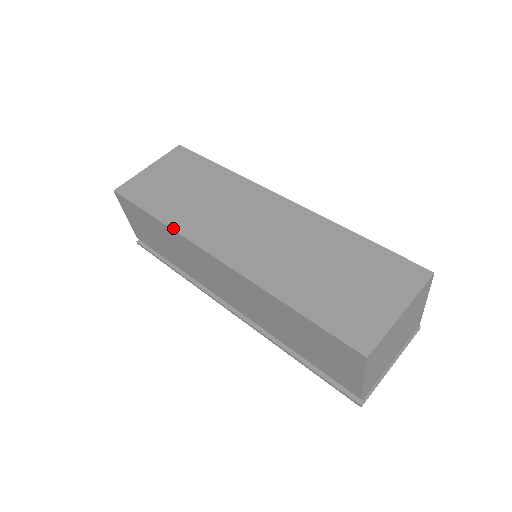
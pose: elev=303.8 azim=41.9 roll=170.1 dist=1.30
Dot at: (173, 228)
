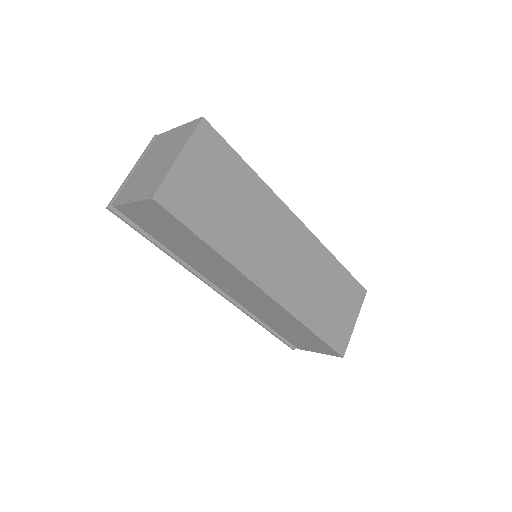
Dot at: (230, 261)
